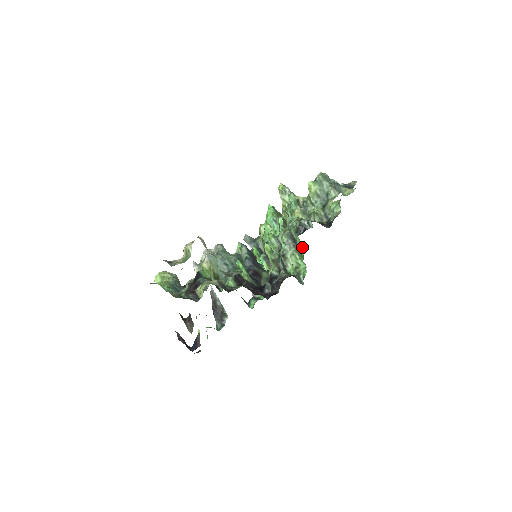
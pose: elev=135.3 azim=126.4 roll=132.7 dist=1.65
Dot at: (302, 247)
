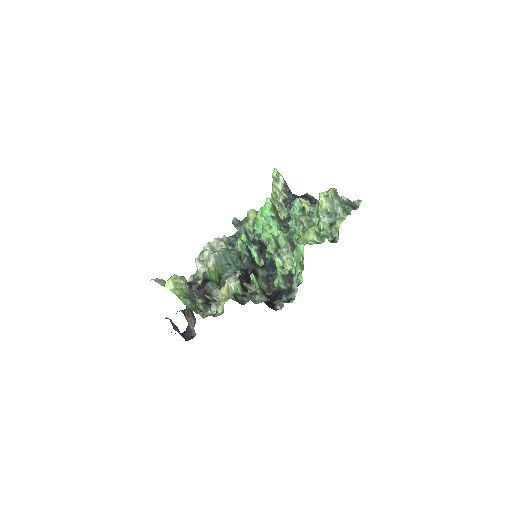
Dot at: (303, 257)
